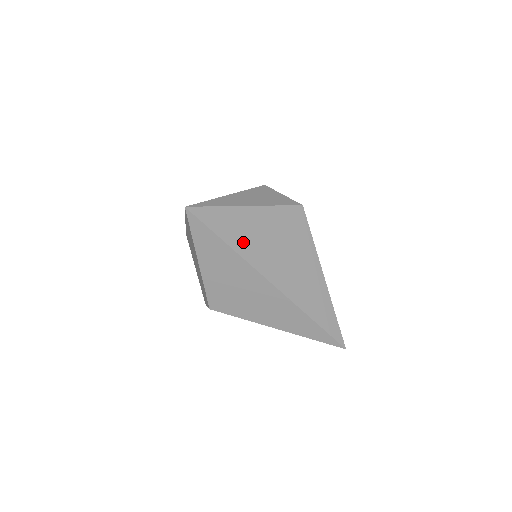
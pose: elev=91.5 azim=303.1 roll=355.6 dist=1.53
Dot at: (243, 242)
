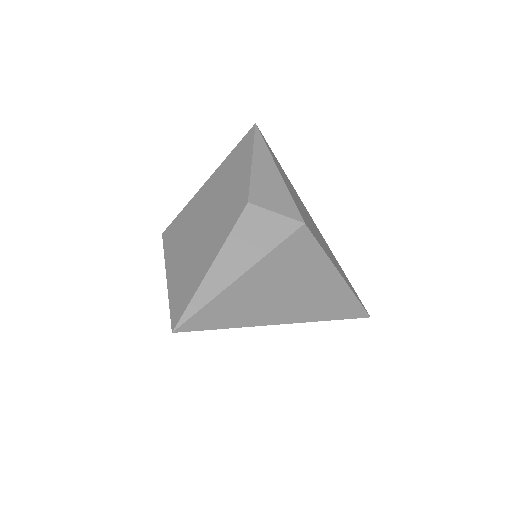
Dot at: (248, 313)
